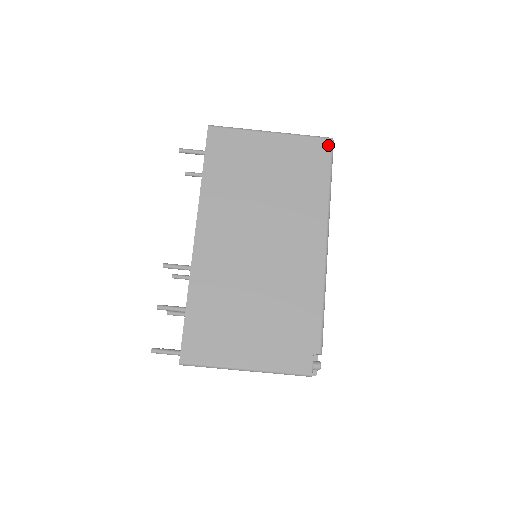
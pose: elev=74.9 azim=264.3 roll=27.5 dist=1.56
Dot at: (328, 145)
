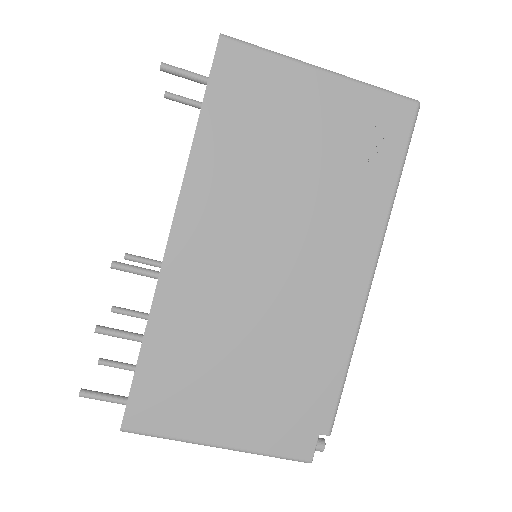
Dot at: (410, 113)
